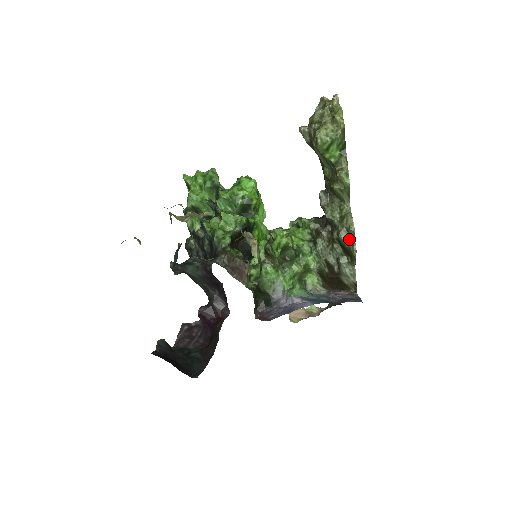
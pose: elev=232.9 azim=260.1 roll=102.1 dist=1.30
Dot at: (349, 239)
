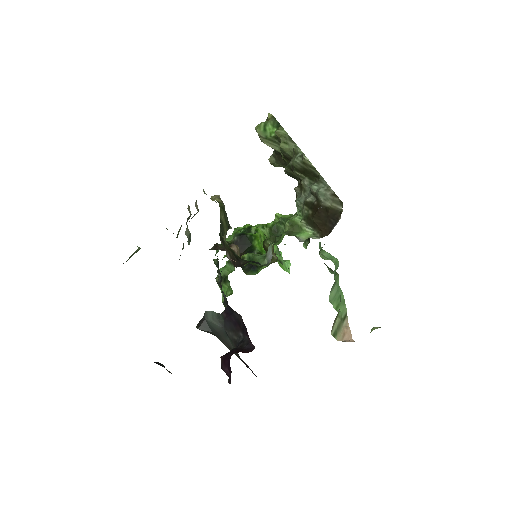
Dot at: (298, 156)
